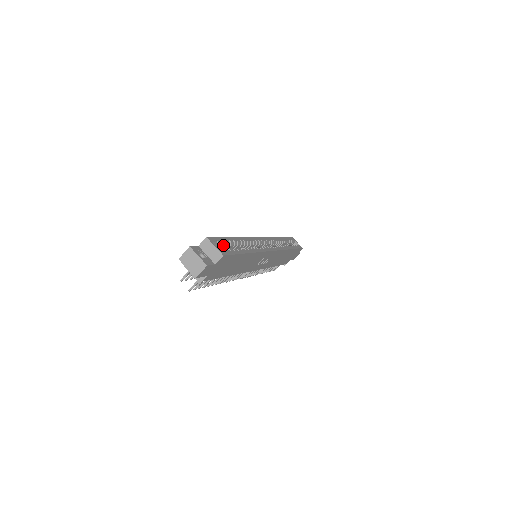
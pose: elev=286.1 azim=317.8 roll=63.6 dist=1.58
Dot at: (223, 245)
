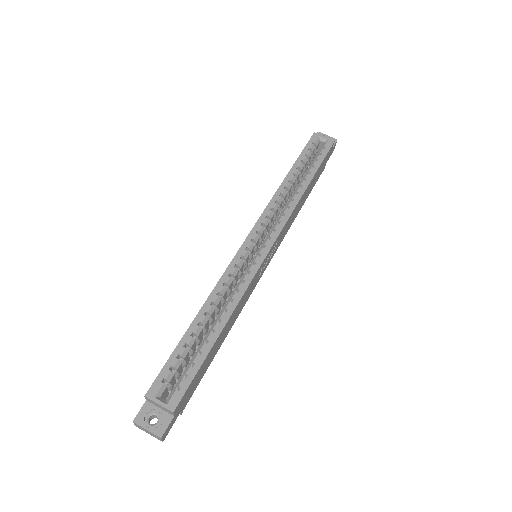
Dot at: (176, 369)
